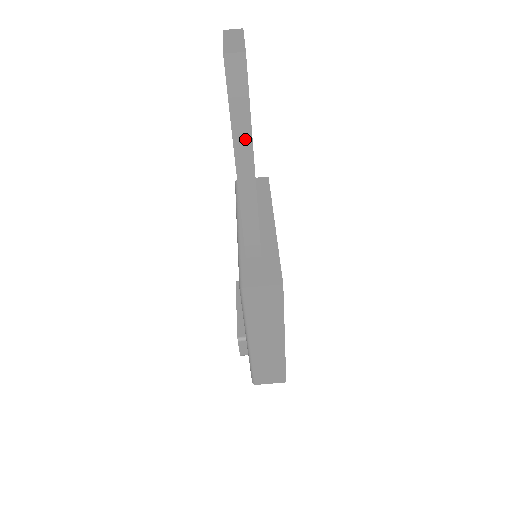
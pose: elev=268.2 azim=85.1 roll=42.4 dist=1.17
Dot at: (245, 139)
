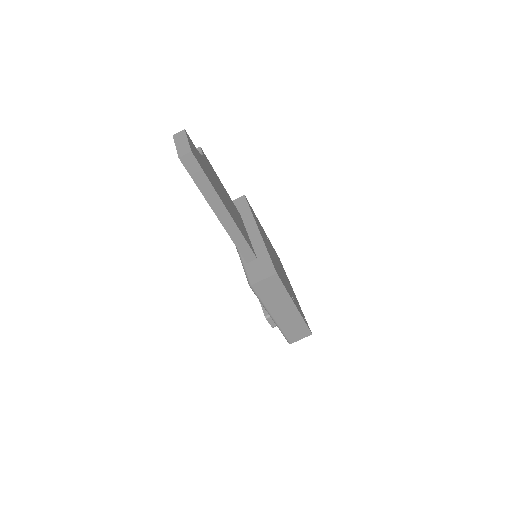
Dot at: (213, 196)
